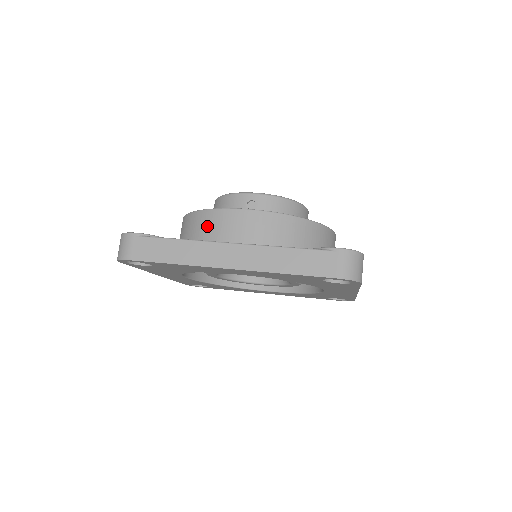
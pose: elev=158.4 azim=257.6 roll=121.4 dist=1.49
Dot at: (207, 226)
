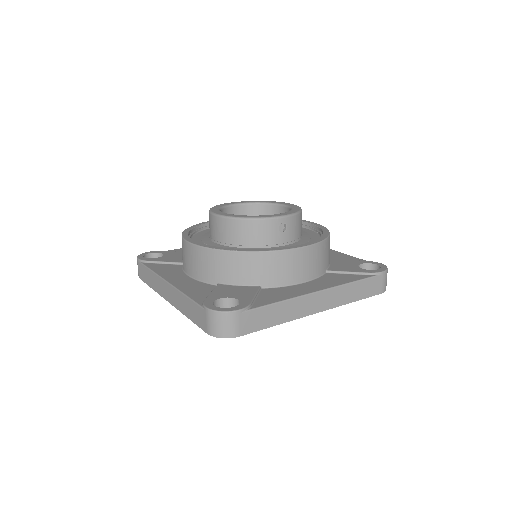
Dot at: (269, 268)
